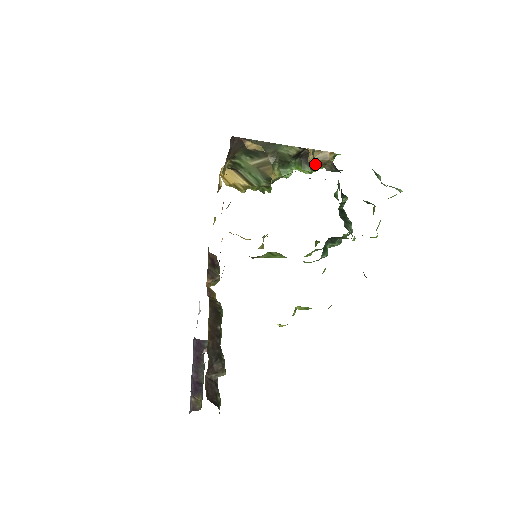
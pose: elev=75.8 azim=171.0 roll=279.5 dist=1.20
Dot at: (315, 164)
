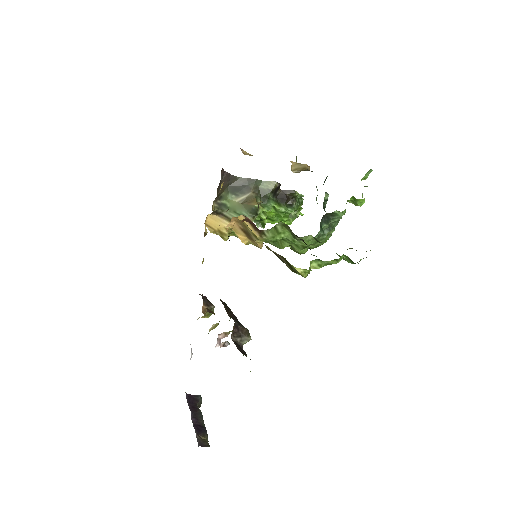
Dot at: (297, 172)
